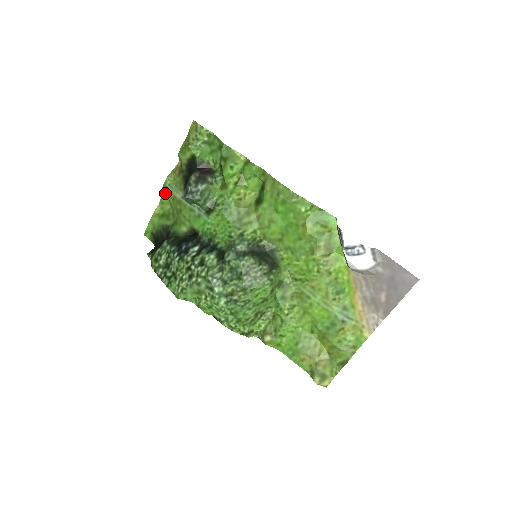
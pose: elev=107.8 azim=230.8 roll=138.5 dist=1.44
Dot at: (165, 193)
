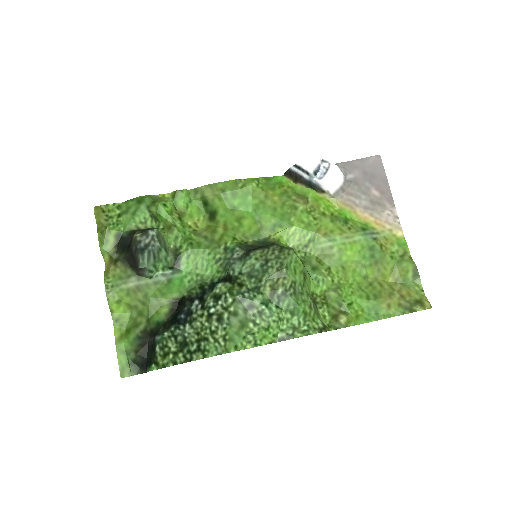
Dot at: (114, 300)
